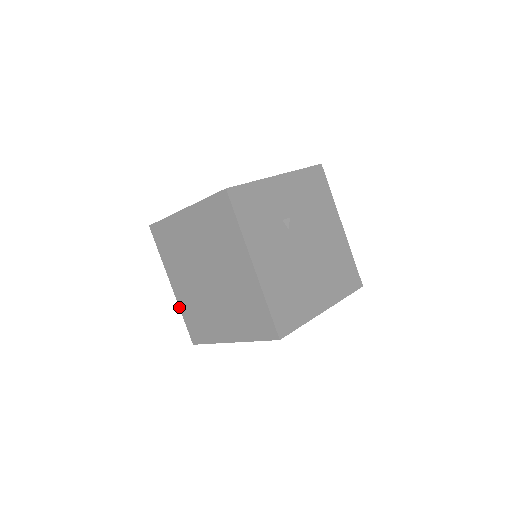
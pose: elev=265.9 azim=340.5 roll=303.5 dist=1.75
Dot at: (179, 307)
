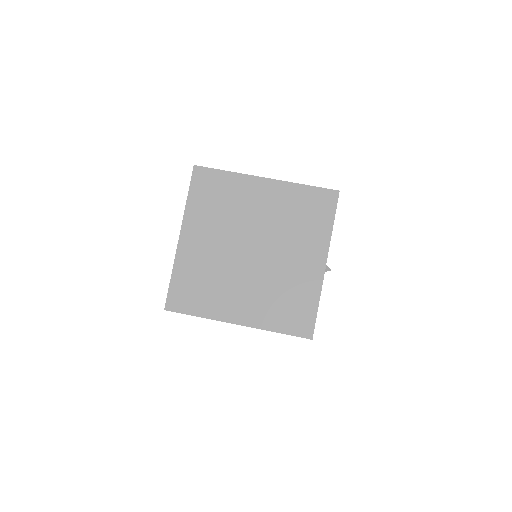
Dot at: occluded
